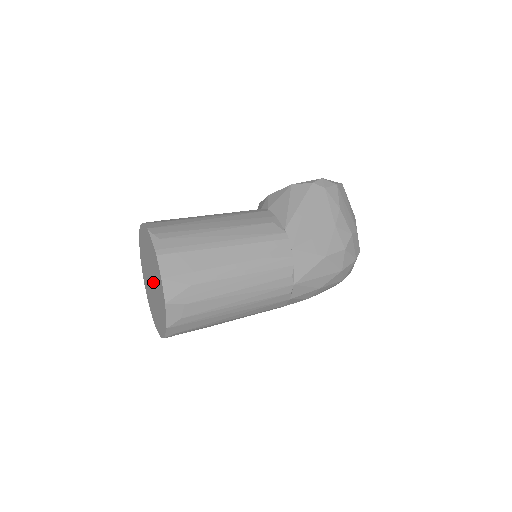
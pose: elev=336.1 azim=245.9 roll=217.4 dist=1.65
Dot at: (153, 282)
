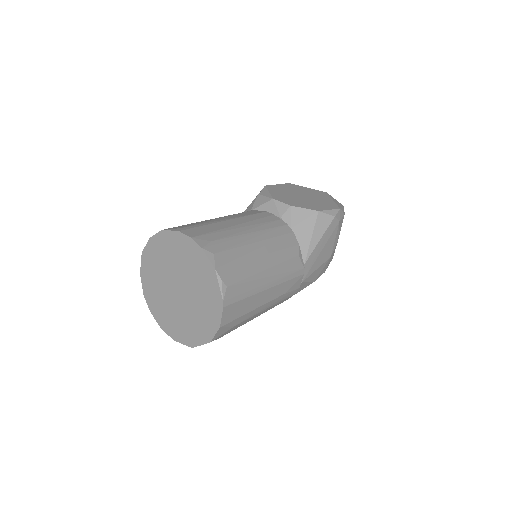
Dot at: (184, 297)
